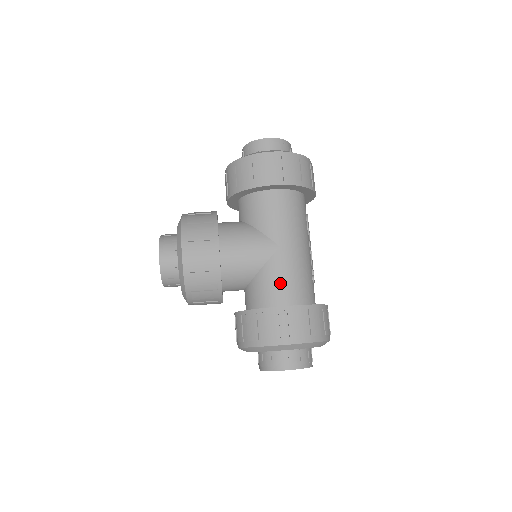
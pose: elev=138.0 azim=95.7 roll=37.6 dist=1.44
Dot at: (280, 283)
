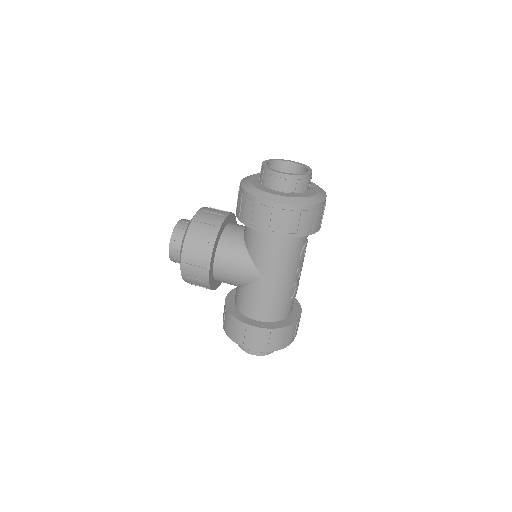
Dot at: (256, 303)
